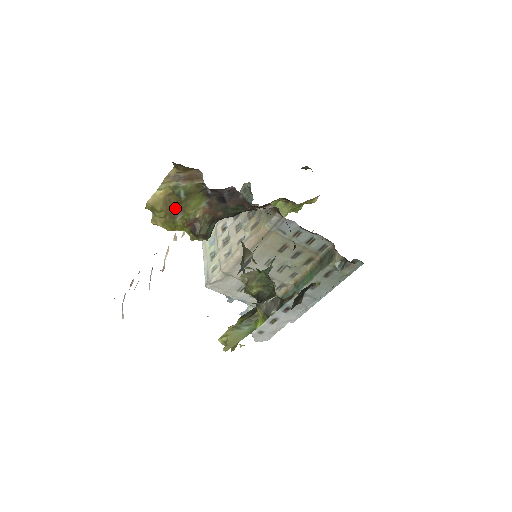
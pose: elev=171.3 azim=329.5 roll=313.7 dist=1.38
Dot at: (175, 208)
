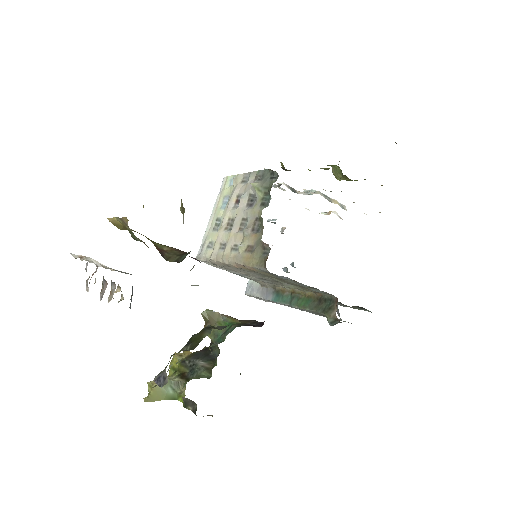
Dot at: occluded
